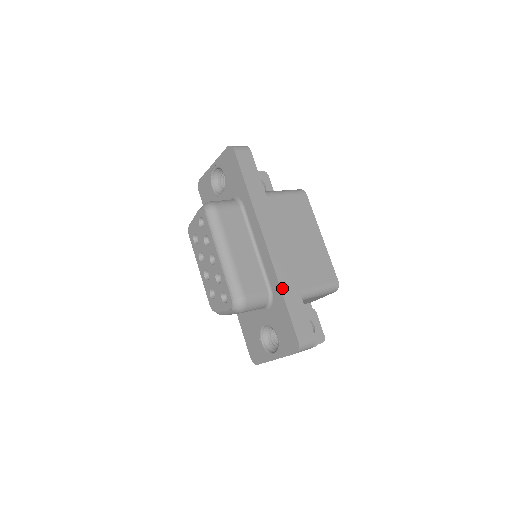
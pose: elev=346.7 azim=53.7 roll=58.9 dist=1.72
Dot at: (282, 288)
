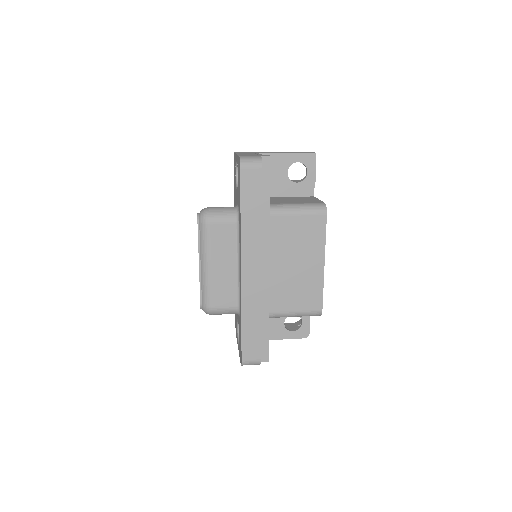
Dot at: (243, 315)
